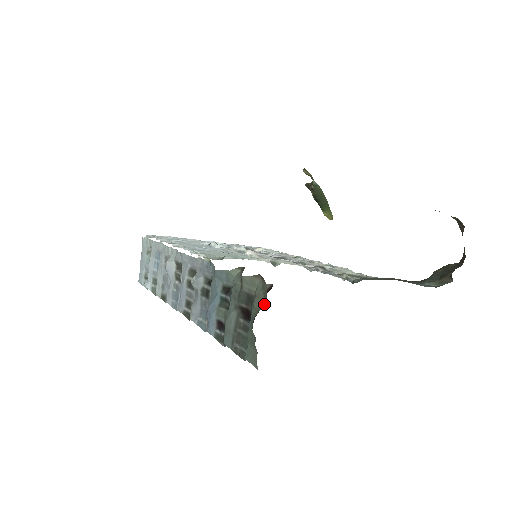
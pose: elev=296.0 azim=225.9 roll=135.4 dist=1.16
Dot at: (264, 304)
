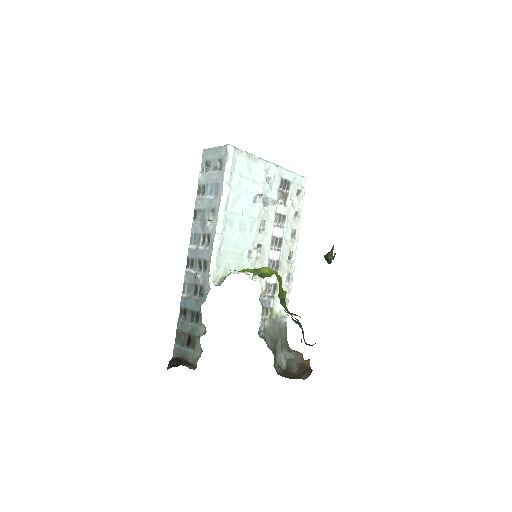
Dot at: (190, 363)
